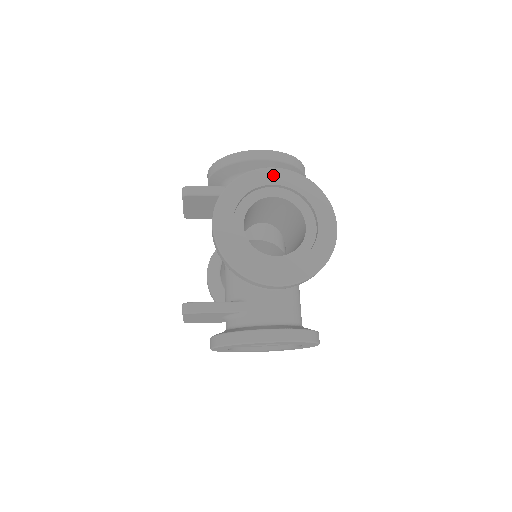
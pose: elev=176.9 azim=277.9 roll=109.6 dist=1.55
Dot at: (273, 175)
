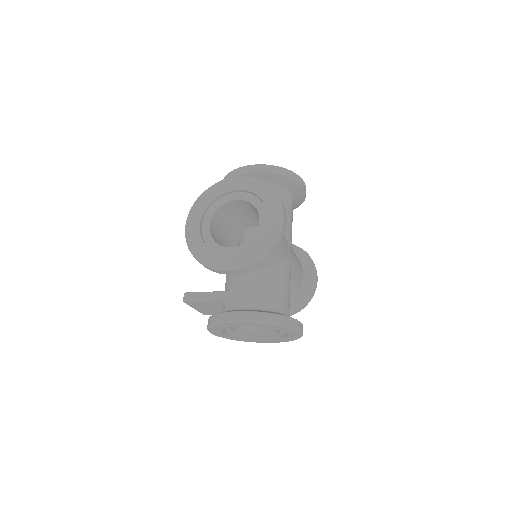
Dot at: (236, 182)
